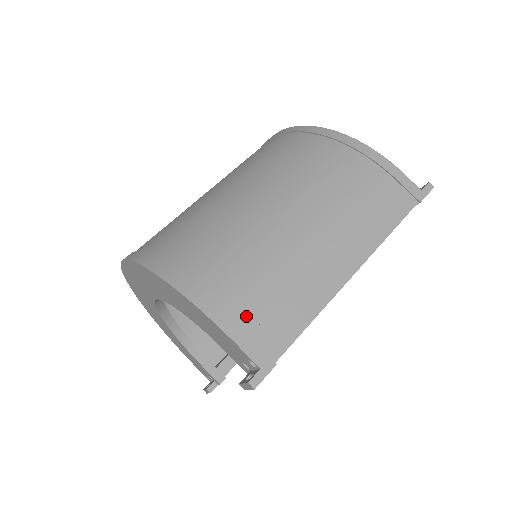
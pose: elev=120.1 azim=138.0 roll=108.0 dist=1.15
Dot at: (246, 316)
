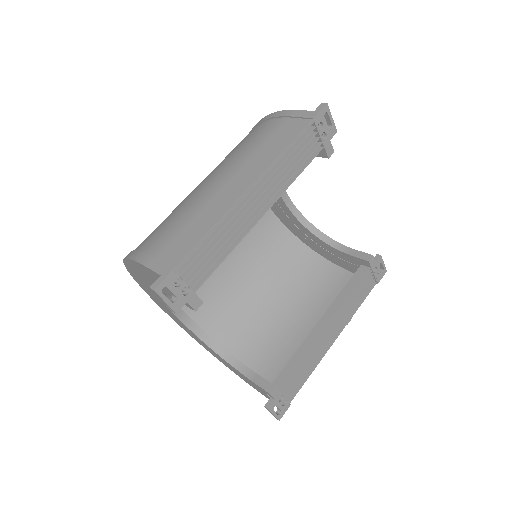
Dot at: (158, 248)
